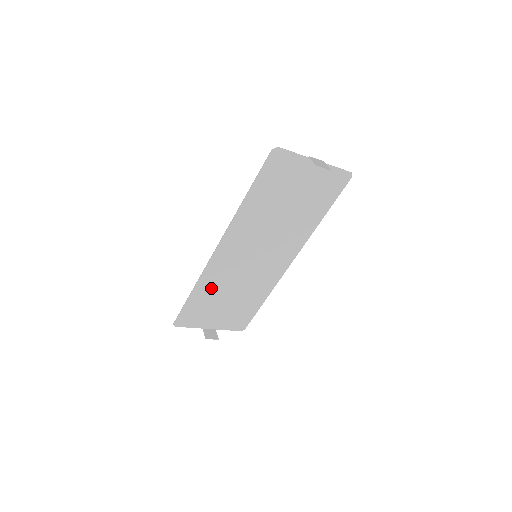
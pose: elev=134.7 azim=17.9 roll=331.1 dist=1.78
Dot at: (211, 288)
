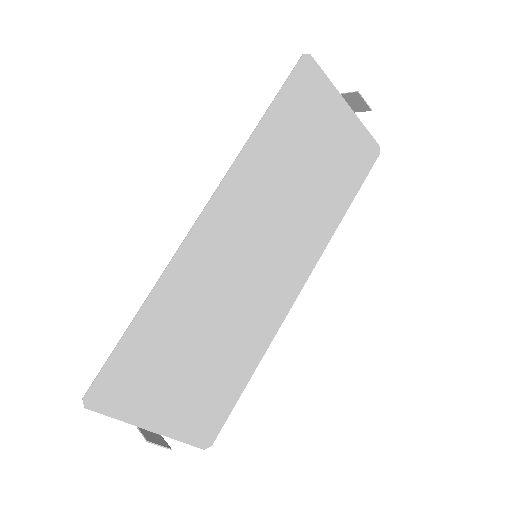
Dot at: (175, 311)
